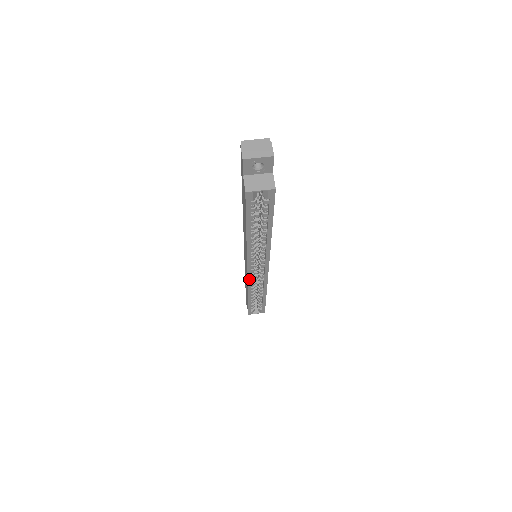
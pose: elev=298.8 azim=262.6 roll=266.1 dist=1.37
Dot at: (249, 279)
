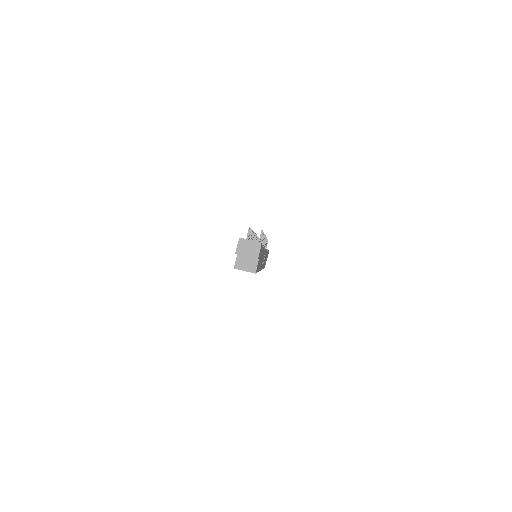
Dot at: occluded
